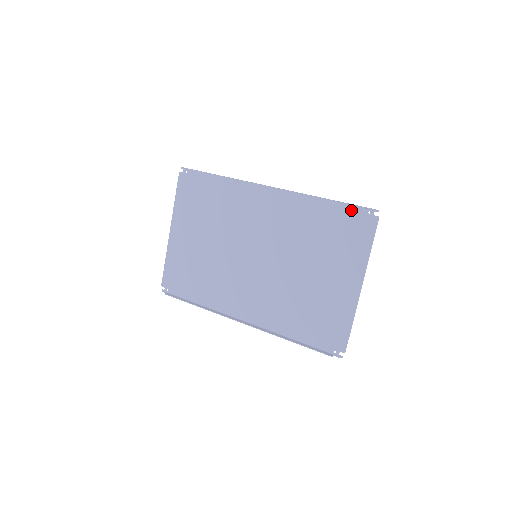
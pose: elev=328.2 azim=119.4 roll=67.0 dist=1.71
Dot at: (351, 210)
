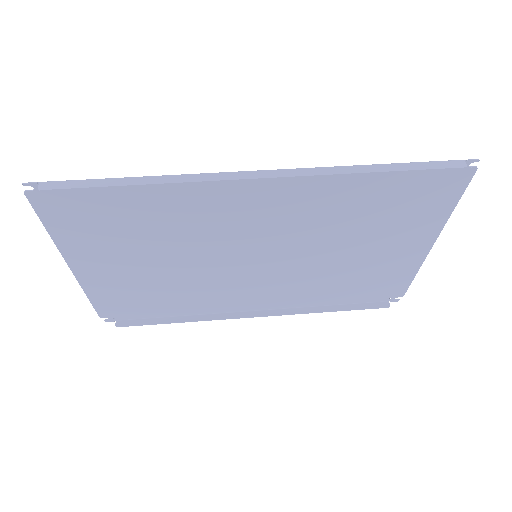
Dot at: (428, 170)
